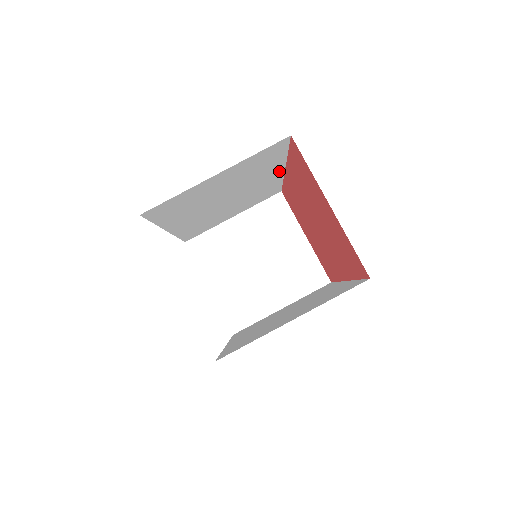
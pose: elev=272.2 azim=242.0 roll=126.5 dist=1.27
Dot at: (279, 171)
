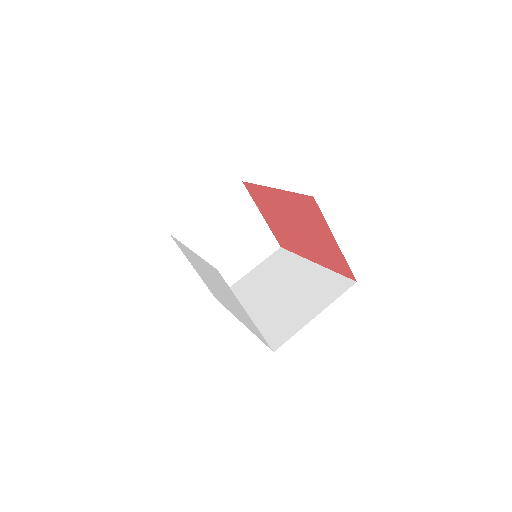
Dot at: occluded
